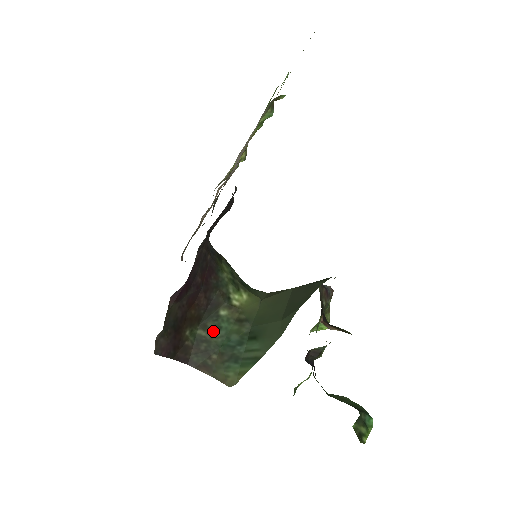
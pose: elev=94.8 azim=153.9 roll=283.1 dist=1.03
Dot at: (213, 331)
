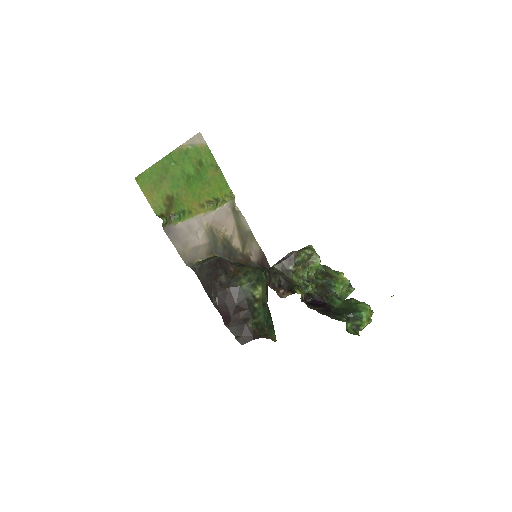
Dot at: (258, 317)
